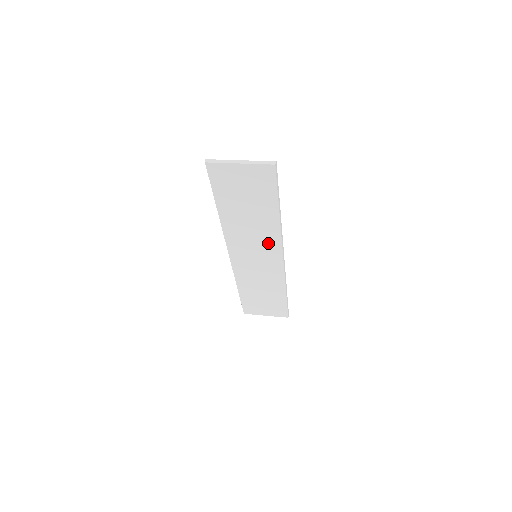
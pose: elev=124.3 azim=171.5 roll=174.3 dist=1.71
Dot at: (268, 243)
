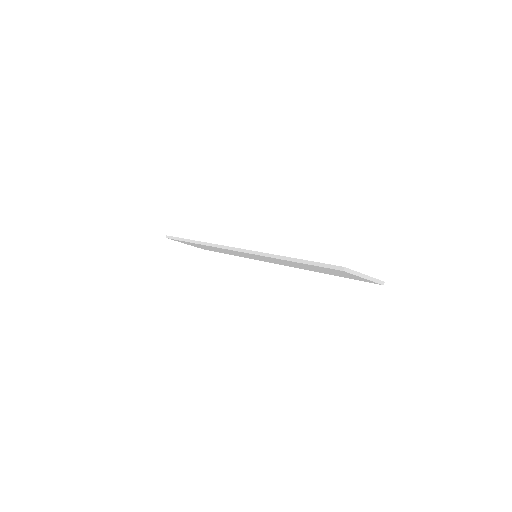
Dot at: (283, 264)
